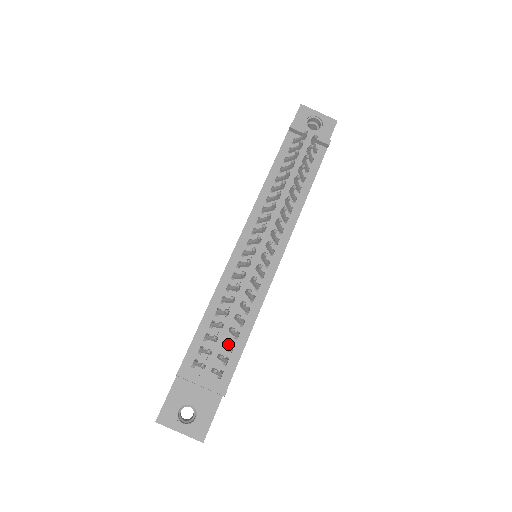
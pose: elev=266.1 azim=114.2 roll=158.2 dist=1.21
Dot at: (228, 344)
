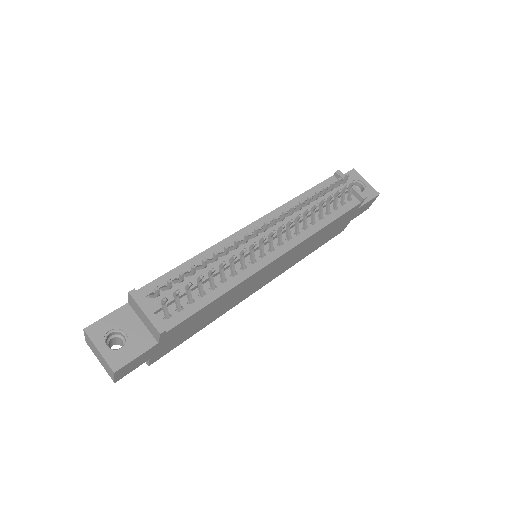
Dot at: (190, 285)
